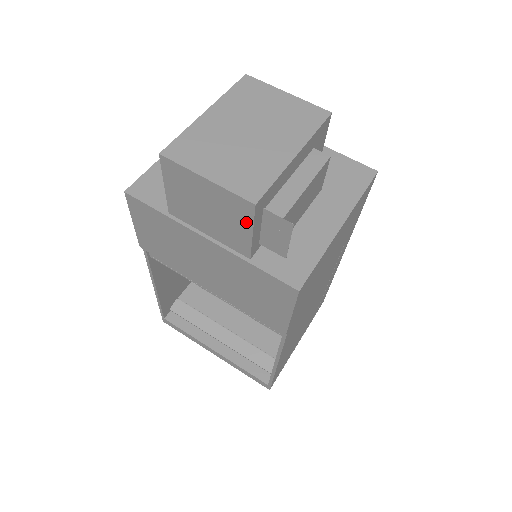
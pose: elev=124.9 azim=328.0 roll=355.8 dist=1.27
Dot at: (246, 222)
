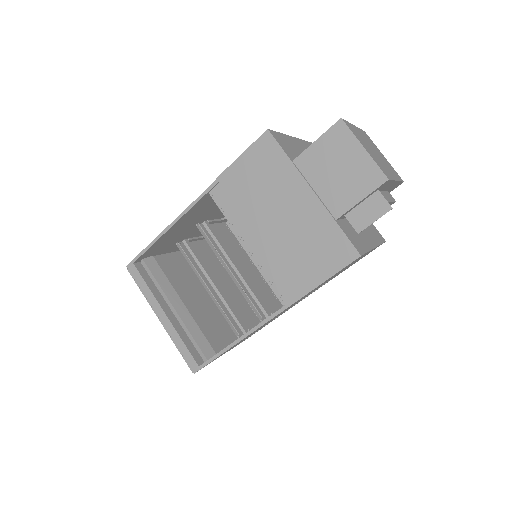
Dot at: (366, 189)
